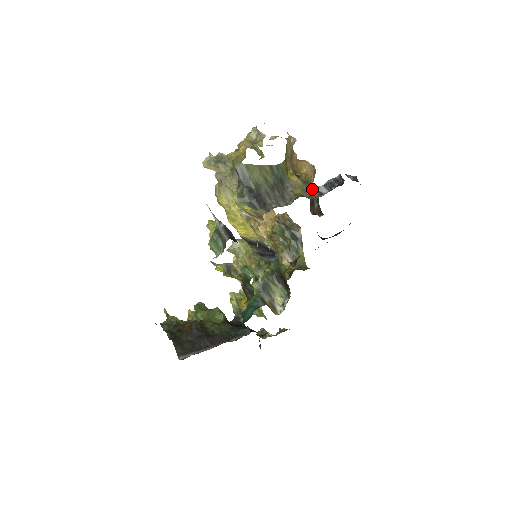
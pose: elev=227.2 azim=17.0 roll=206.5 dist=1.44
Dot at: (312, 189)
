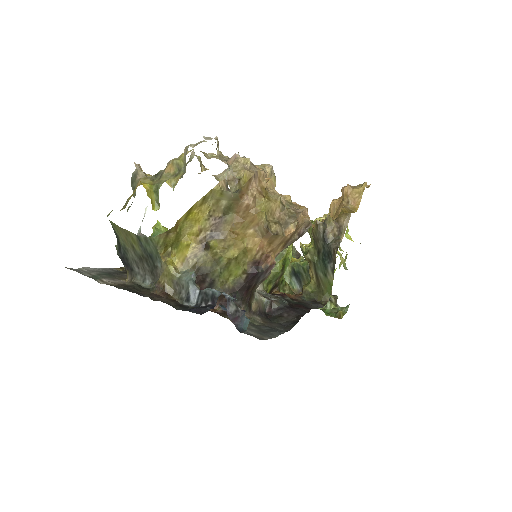
Dot at: (186, 285)
